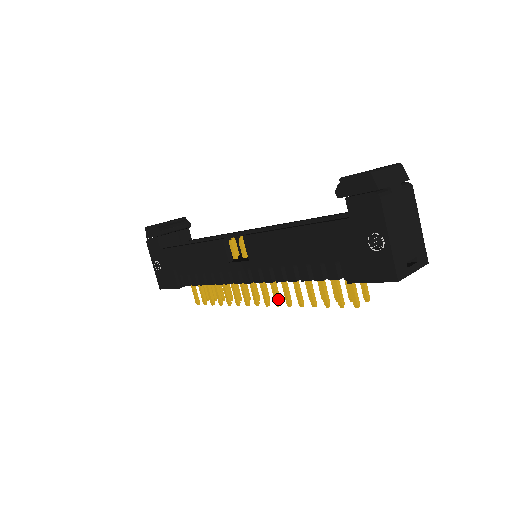
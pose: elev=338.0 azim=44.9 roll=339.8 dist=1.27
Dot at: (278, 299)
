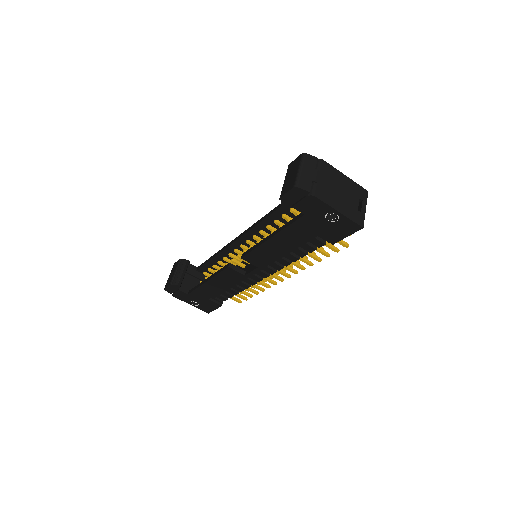
Dot at: (293, 270)
